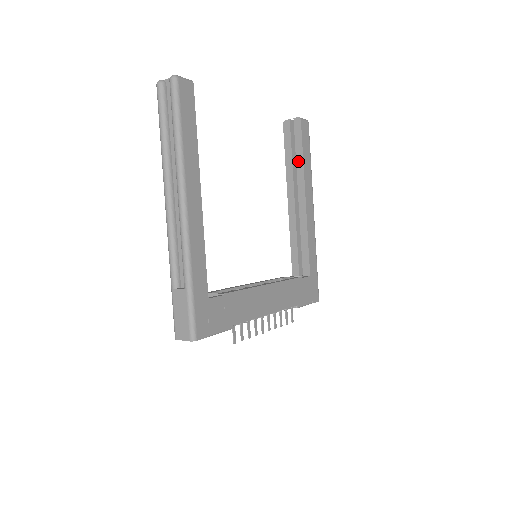
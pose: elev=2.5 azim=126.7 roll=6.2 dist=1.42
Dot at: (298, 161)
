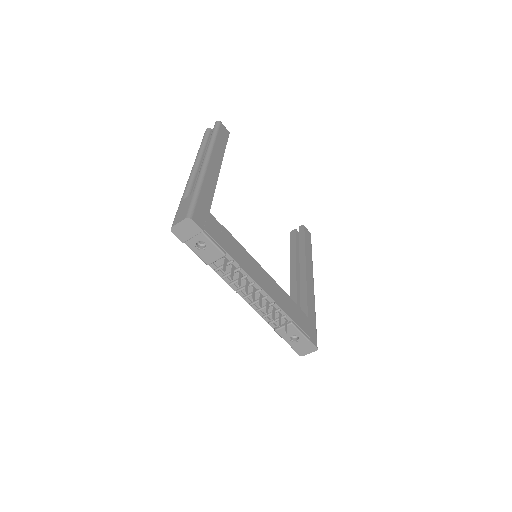
Dot at: (301, 247)
